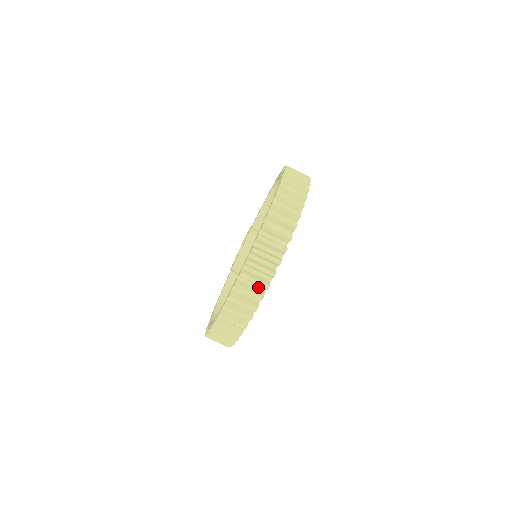
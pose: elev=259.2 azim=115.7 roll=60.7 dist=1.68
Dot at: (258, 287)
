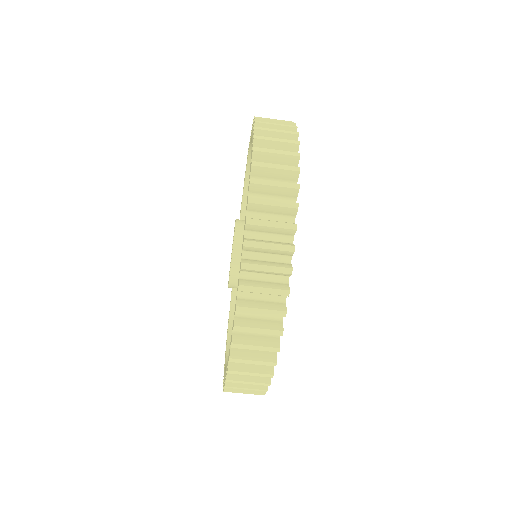
Dot at: occluded
